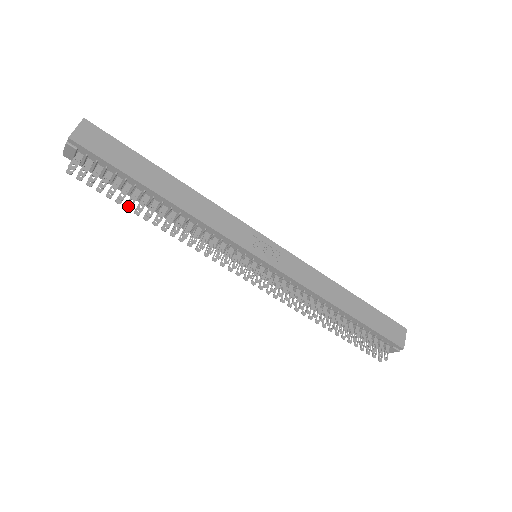
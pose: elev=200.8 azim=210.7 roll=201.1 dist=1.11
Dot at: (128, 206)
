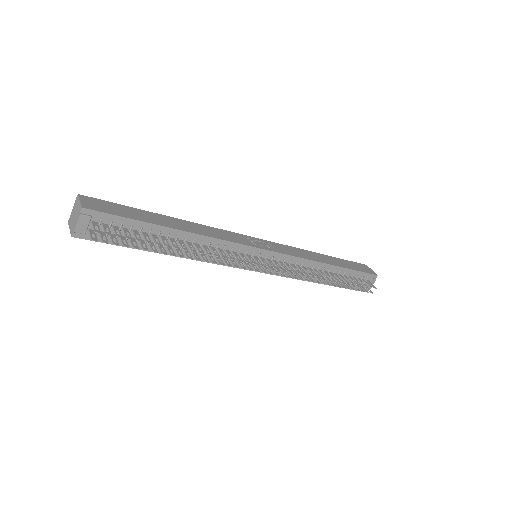
Dot at: (154, 250)
